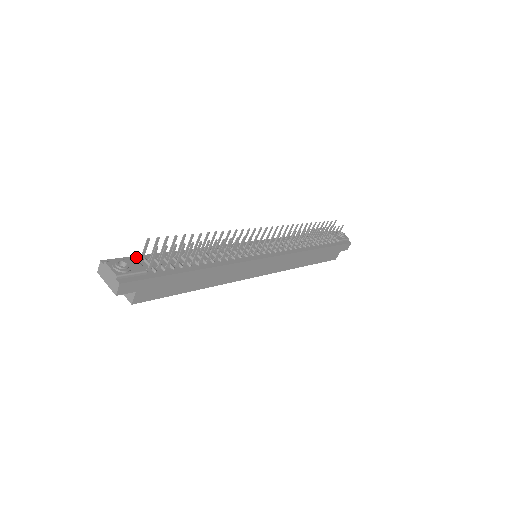
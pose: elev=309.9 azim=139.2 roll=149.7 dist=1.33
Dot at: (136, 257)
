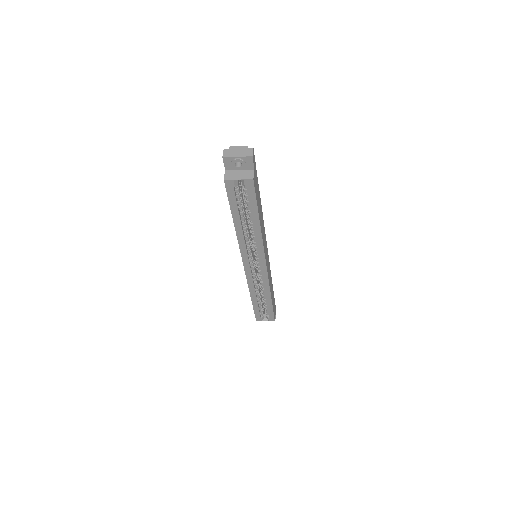
Dot at: occluded
